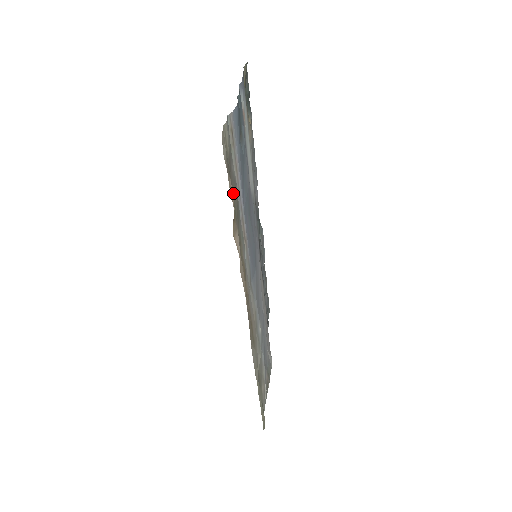
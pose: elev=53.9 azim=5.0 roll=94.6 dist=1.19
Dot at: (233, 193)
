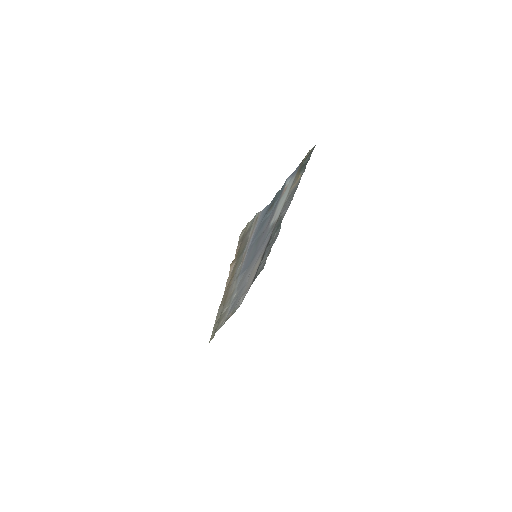
Dot at: (241, 246)
